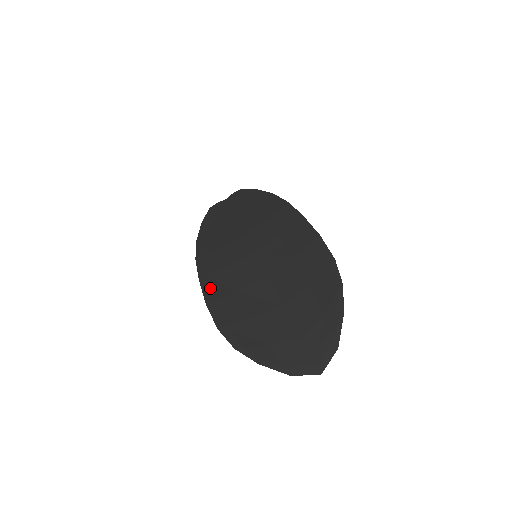
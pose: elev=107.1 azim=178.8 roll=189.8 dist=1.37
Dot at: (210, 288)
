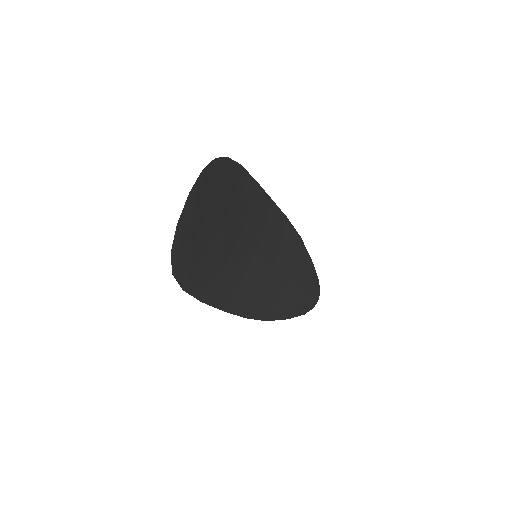
Dot at: (215, 298)
